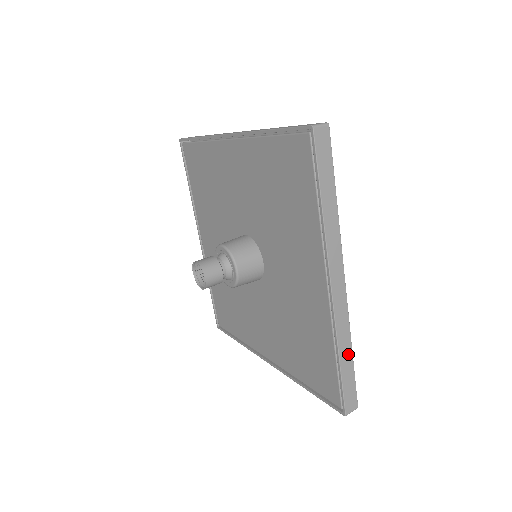
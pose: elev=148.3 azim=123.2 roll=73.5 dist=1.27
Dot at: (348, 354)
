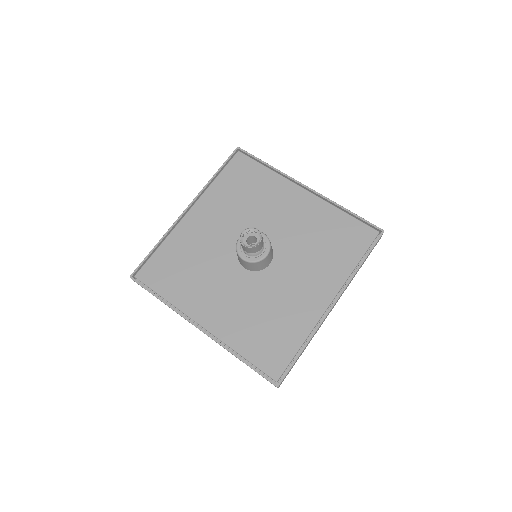
Dot at: occluded
